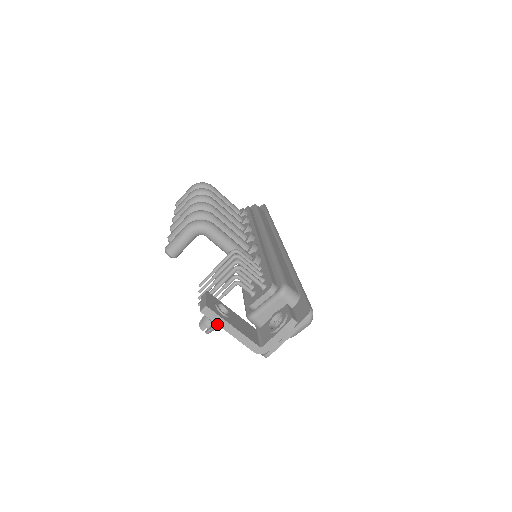
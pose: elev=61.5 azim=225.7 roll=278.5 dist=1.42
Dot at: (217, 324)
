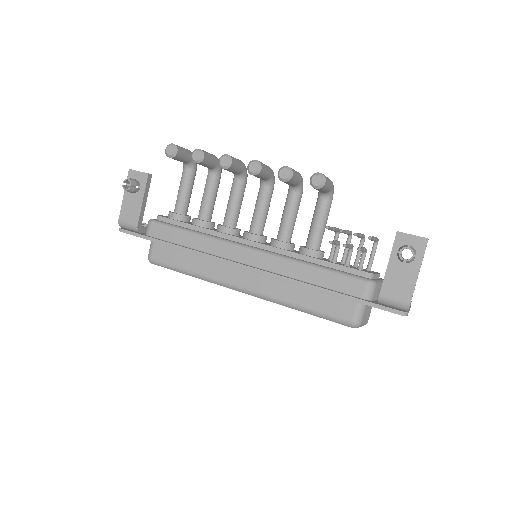
Dot at: occluded
